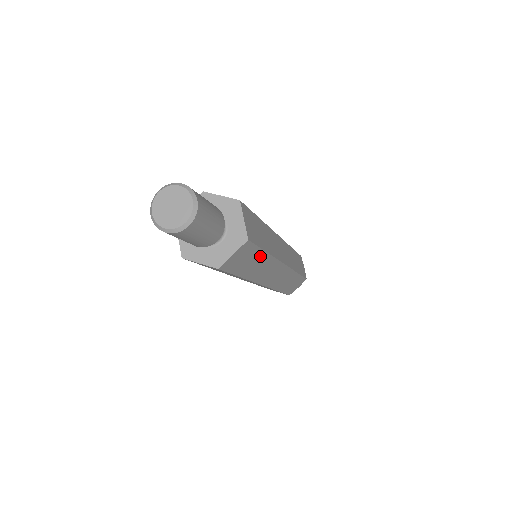
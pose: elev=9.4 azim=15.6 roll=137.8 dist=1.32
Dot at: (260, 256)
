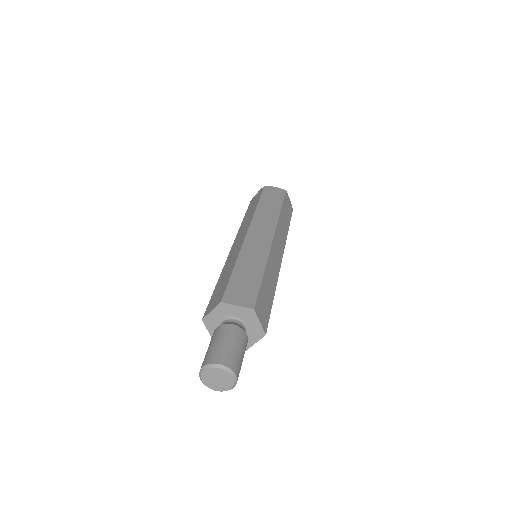
Dot at: occluded
